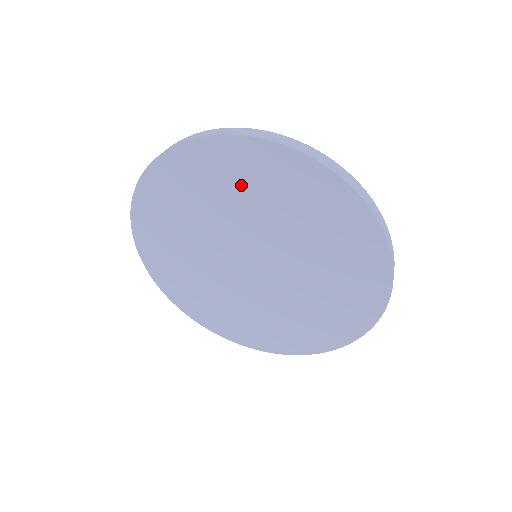
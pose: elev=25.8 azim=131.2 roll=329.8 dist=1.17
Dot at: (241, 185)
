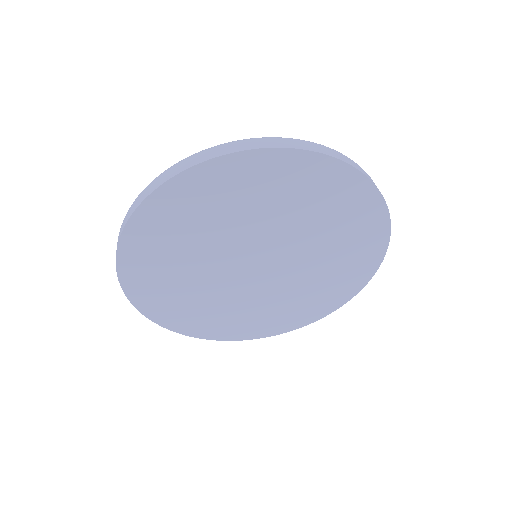
Dot at: (244, 198)
